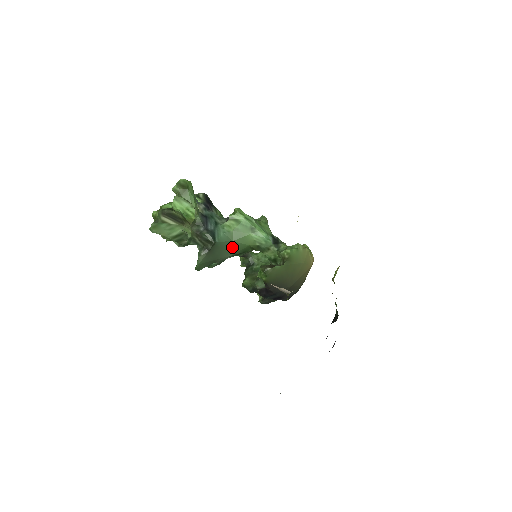
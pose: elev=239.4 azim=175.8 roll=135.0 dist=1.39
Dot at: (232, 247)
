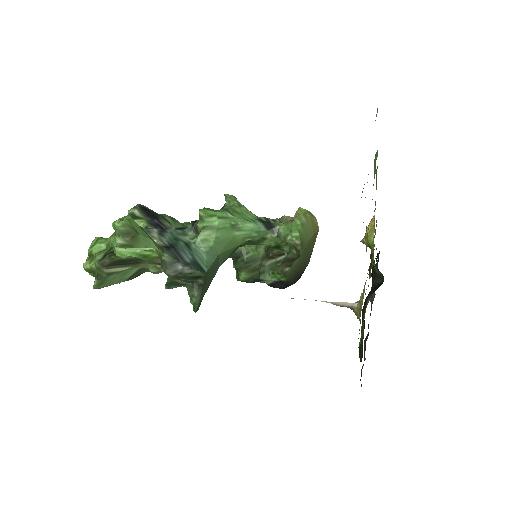
Dot at: (219, 259)
